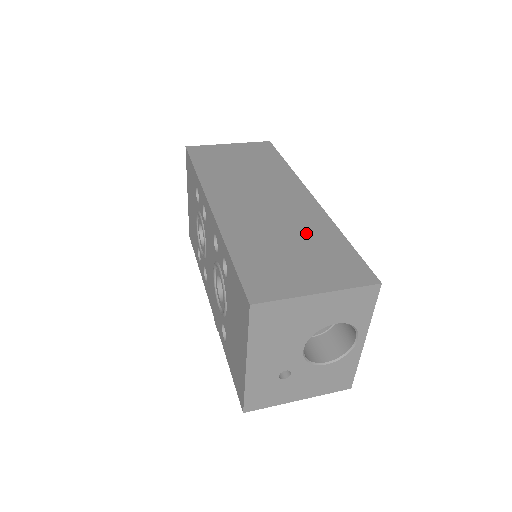
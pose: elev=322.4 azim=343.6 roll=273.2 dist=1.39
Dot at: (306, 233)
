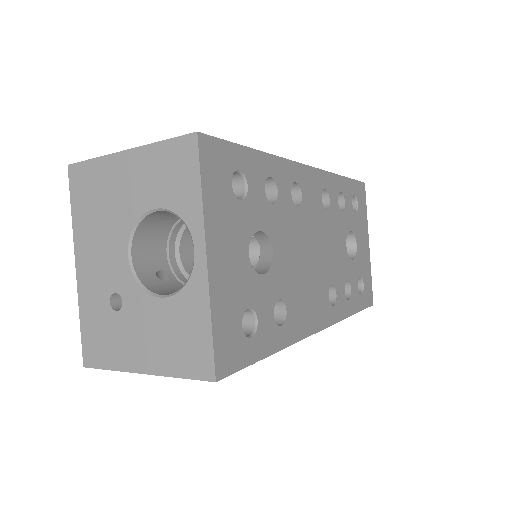
Dot at: occluded
